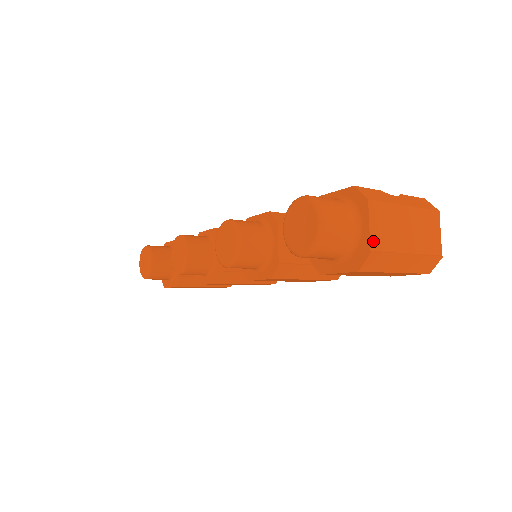
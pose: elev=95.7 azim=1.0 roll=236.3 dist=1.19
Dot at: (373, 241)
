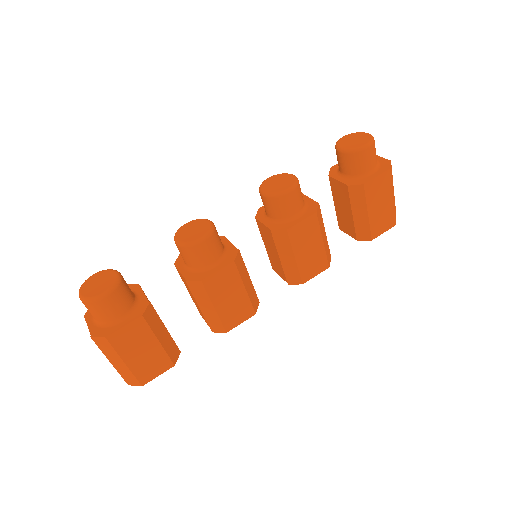
Dot at: (386, 161)
